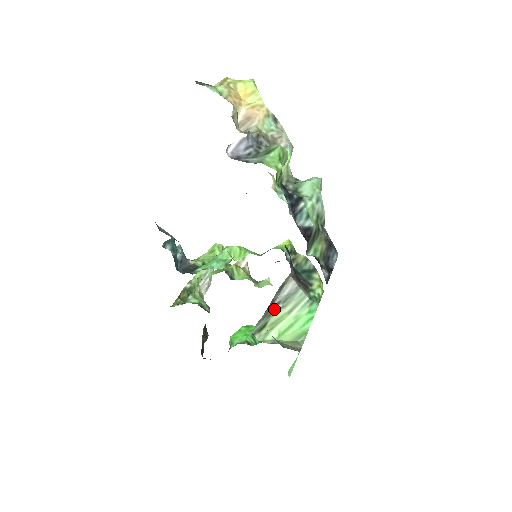
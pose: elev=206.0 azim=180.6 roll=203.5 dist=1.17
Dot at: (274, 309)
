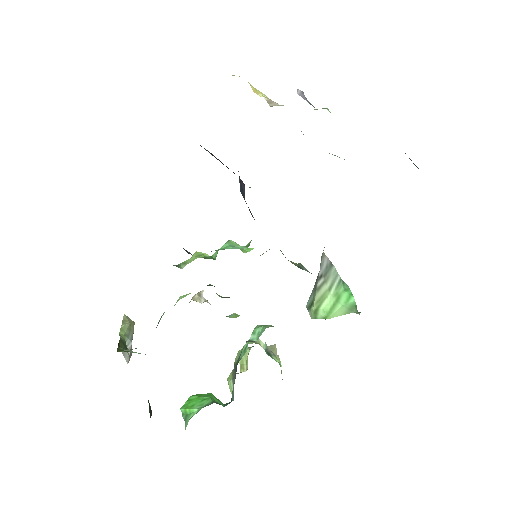
Dot at: (318, 283)
